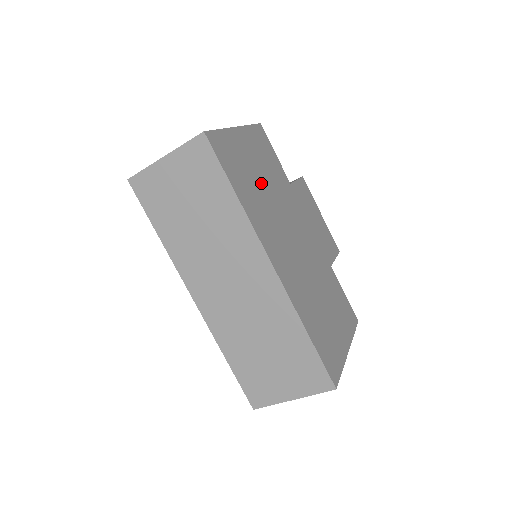
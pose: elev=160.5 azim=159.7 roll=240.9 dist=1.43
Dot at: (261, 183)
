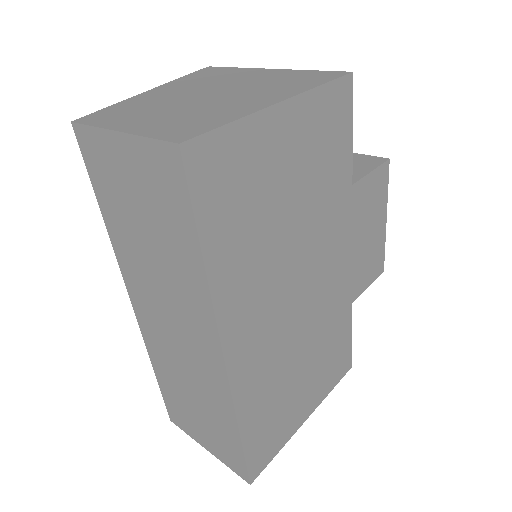
Dot at: (281, 210)
